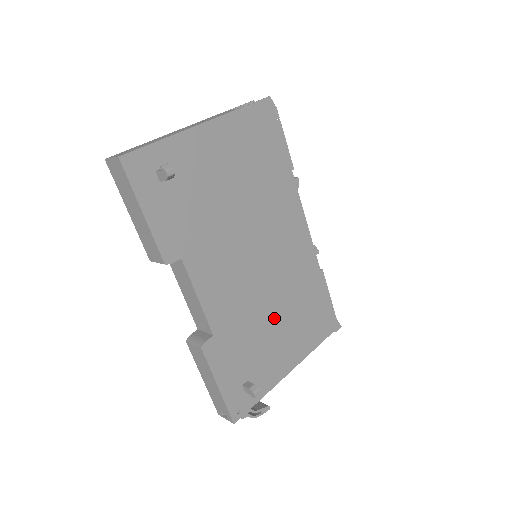
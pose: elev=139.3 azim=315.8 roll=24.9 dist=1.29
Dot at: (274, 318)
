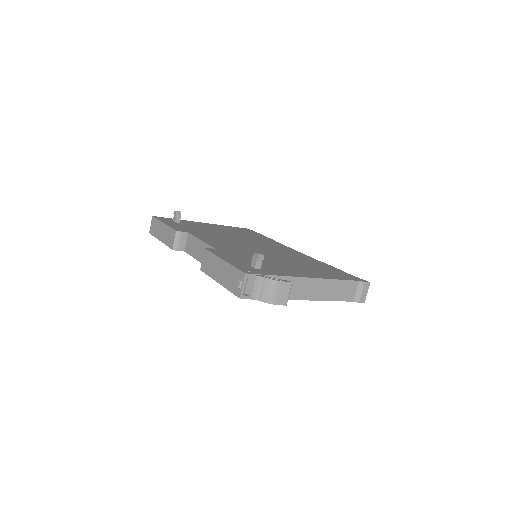
Dot at: (277, 260)
